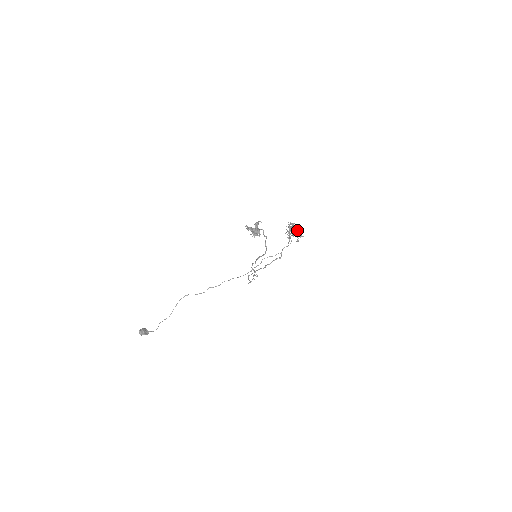
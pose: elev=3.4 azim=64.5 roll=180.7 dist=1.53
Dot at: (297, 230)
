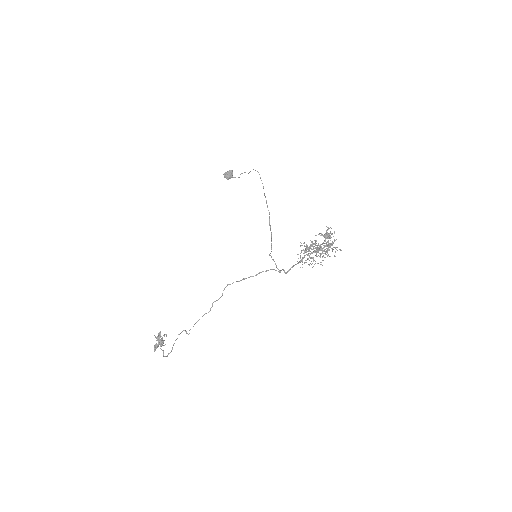
Dot at: (328, 246)
